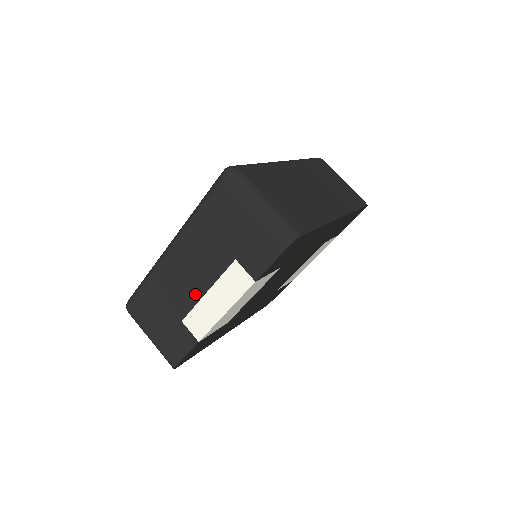
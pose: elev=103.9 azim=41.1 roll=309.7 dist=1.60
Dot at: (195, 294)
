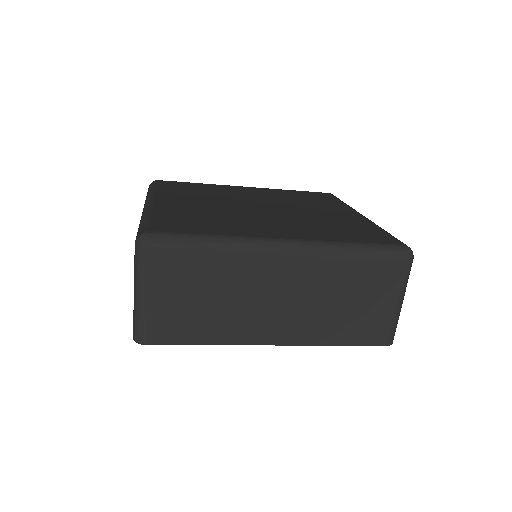
Dot at: occluded
